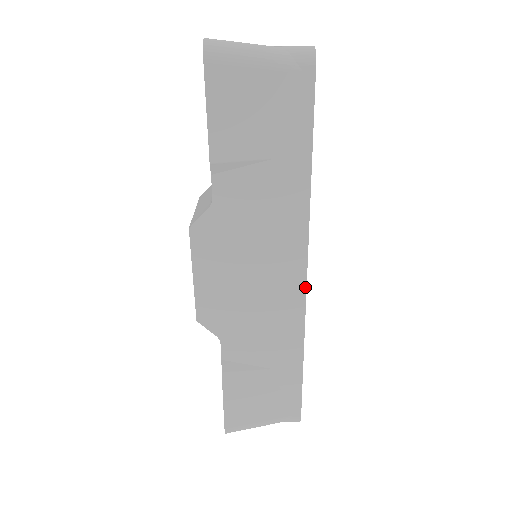
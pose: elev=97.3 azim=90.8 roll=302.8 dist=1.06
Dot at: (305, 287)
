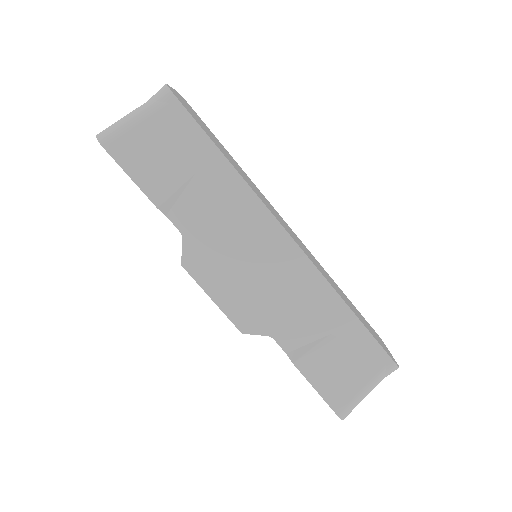
Dot at: (298, 247)
